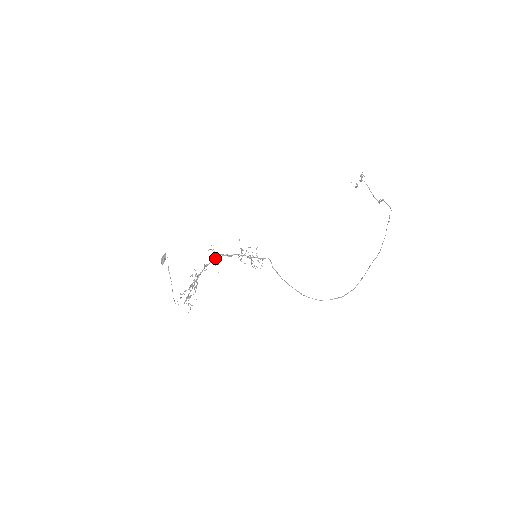
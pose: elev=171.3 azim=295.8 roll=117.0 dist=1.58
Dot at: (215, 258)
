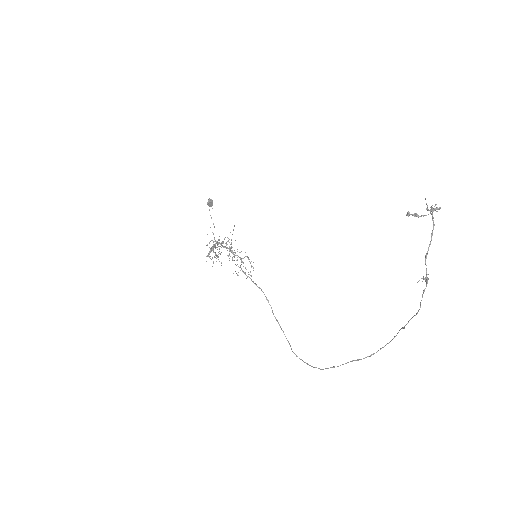
Dot at: (214, 244)
